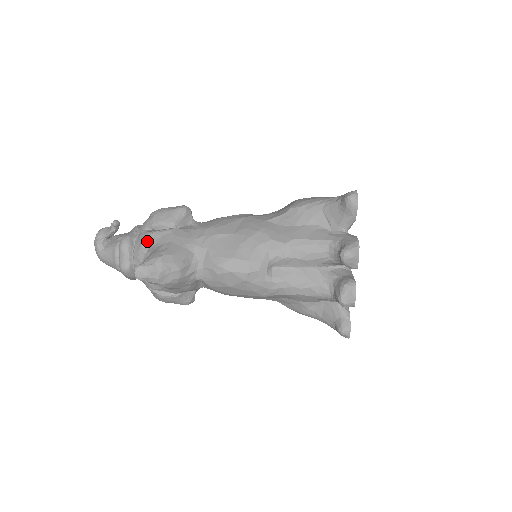
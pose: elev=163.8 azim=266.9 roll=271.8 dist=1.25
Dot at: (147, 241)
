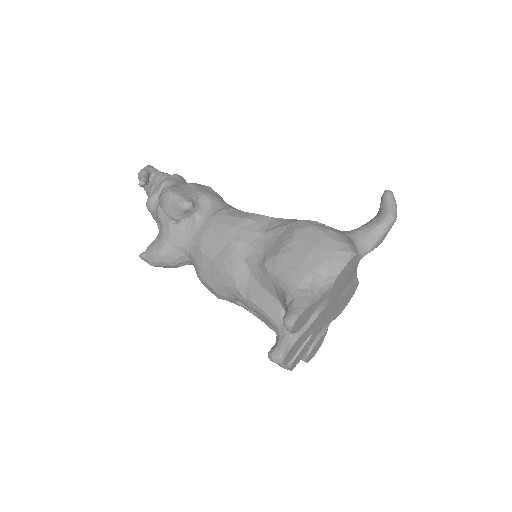
Dot at: (158, 220)
